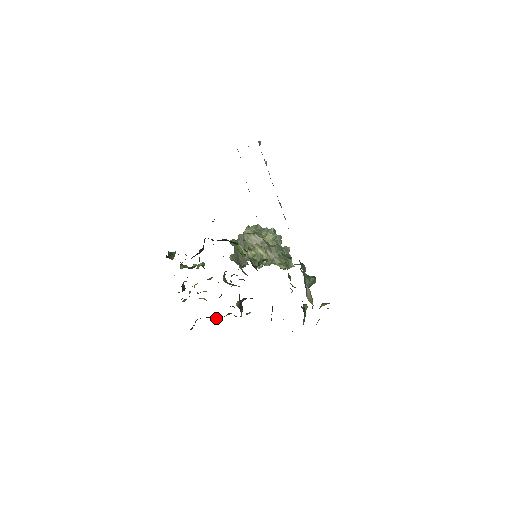
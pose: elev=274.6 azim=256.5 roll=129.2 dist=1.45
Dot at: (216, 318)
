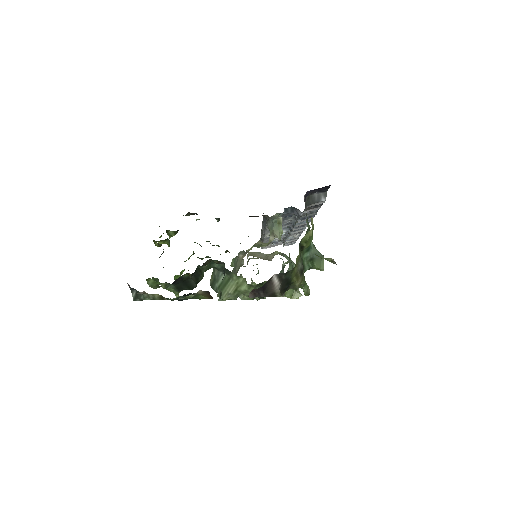
Dot at: occluded
